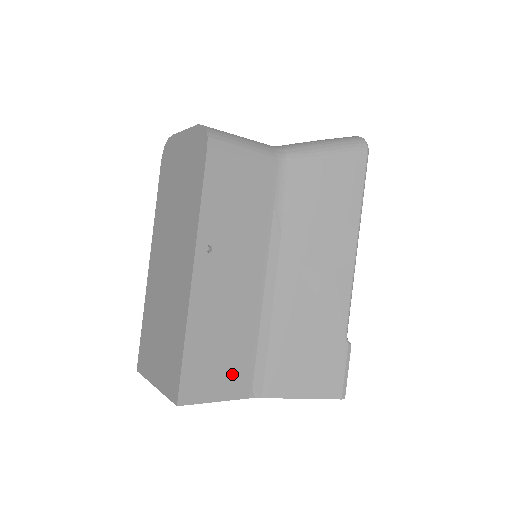
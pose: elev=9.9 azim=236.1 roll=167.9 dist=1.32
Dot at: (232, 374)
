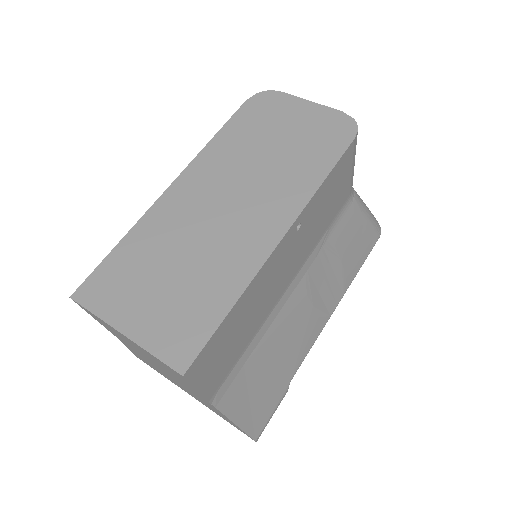
Dot at: (222, 367)
